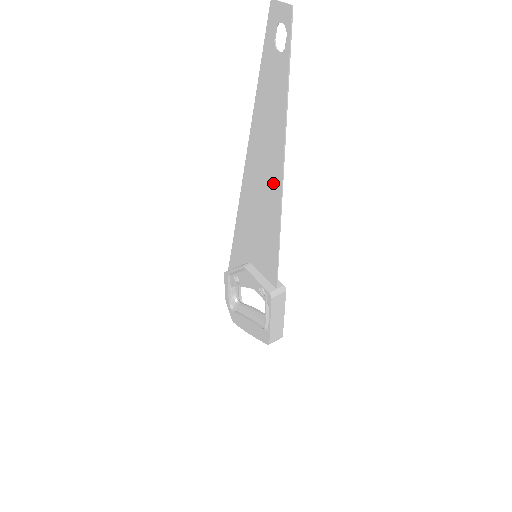
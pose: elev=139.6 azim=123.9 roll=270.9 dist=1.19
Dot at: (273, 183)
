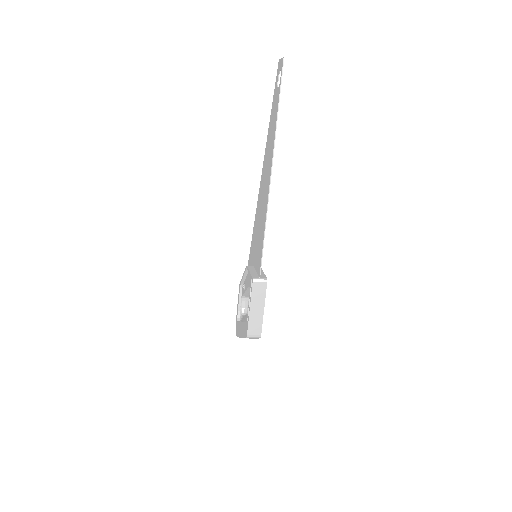
Dot at: (268, 181)
